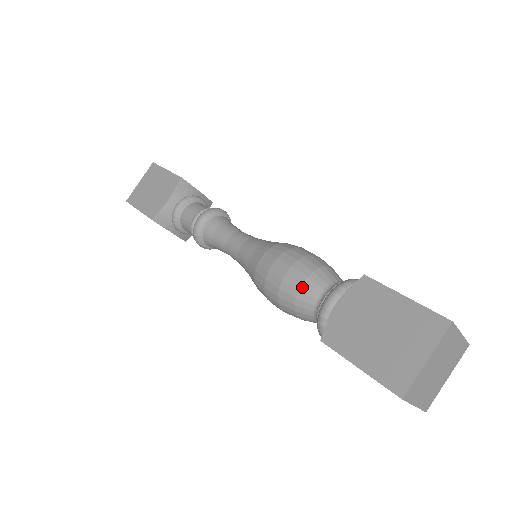
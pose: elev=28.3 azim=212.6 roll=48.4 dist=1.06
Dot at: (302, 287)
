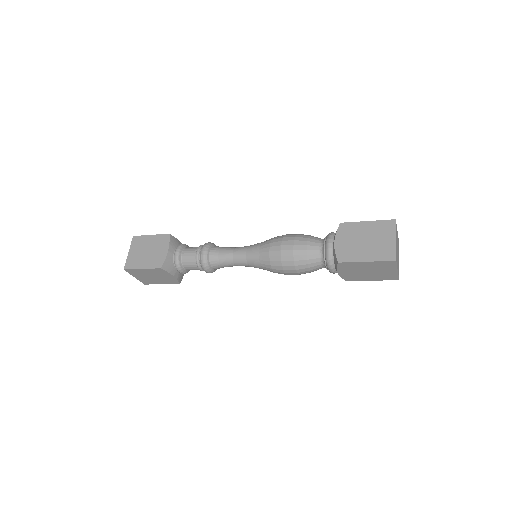
Dot at: (307, 247)
